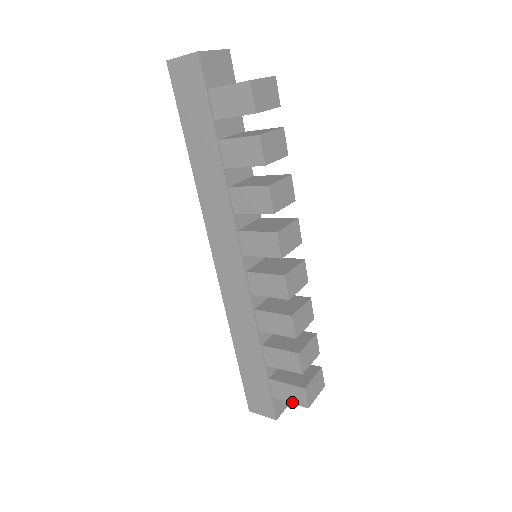
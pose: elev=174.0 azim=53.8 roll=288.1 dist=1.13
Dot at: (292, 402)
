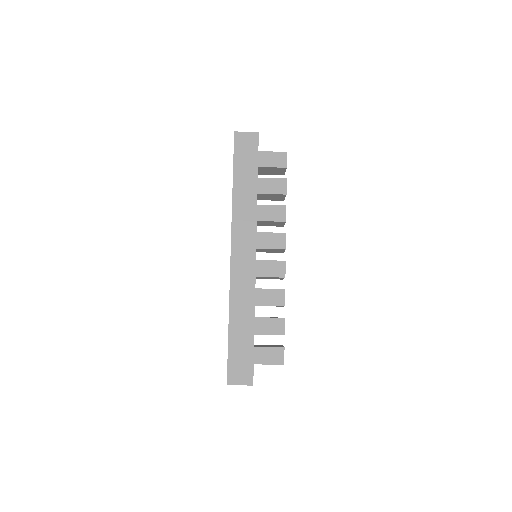
Dot at: (271, 363)
